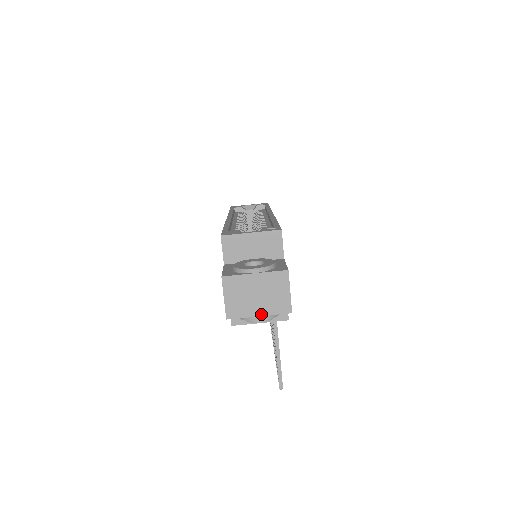
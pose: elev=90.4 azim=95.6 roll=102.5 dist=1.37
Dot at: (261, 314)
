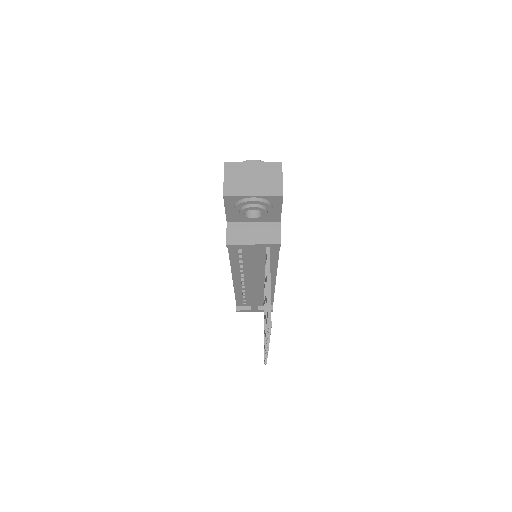
Dot at: (255, 195)
